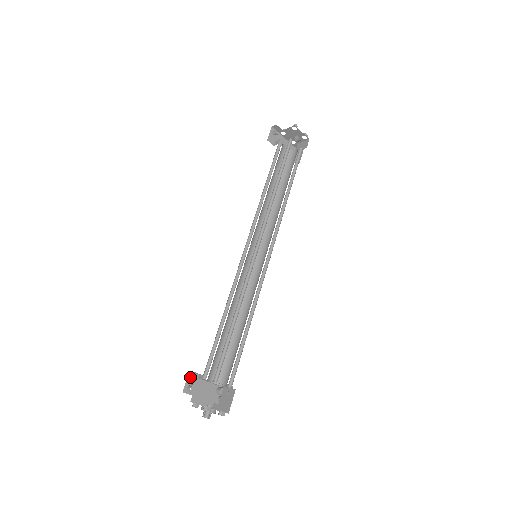
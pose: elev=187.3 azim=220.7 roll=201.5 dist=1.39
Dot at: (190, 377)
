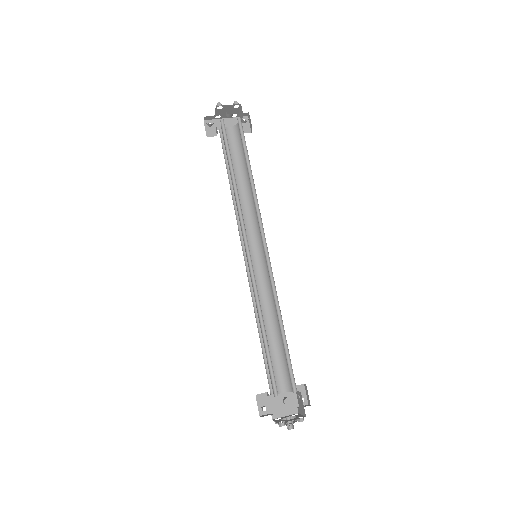
Dot at: (259, 399)
